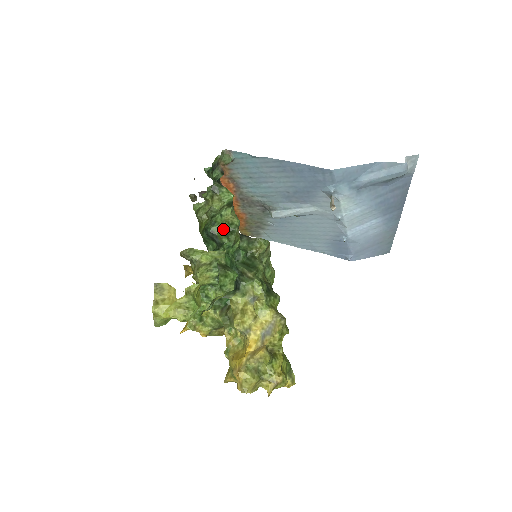
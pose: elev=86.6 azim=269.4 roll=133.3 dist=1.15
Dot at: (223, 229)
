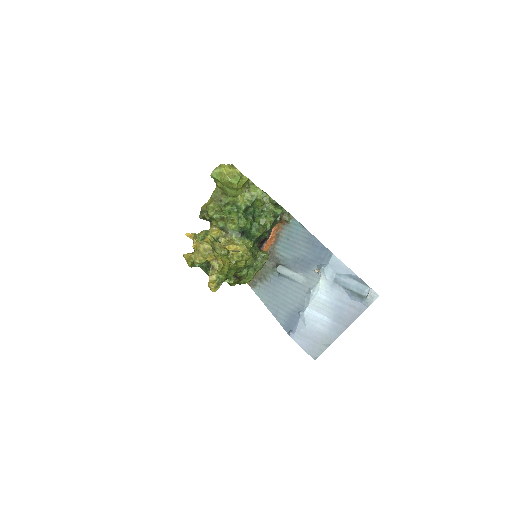
Dot at: (260, 223)
